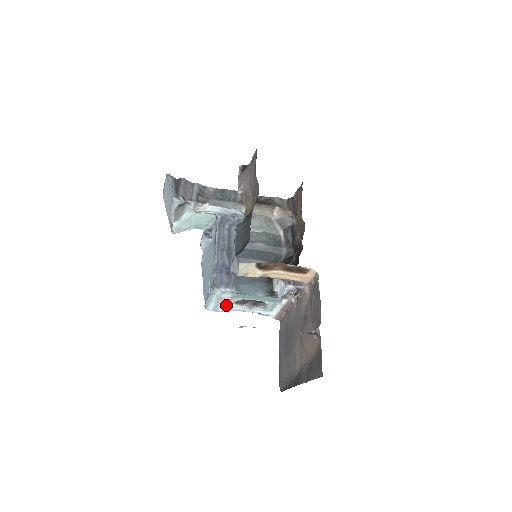
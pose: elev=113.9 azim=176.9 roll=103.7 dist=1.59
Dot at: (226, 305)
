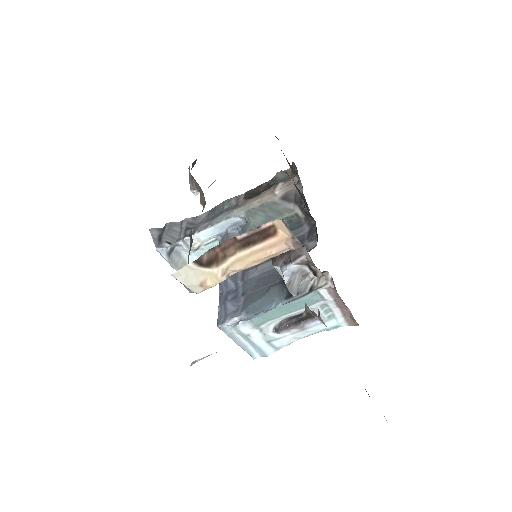
Dot at: (267, 341)
